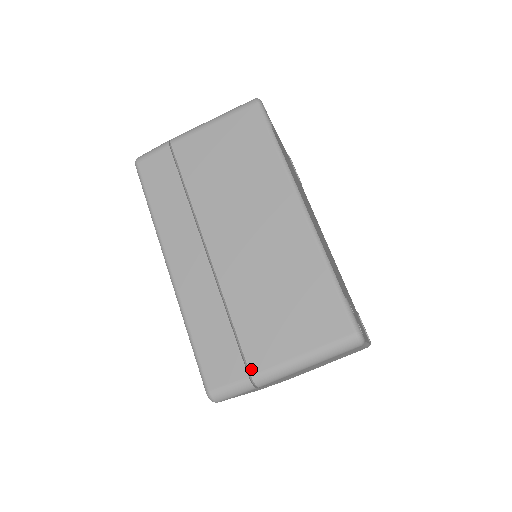
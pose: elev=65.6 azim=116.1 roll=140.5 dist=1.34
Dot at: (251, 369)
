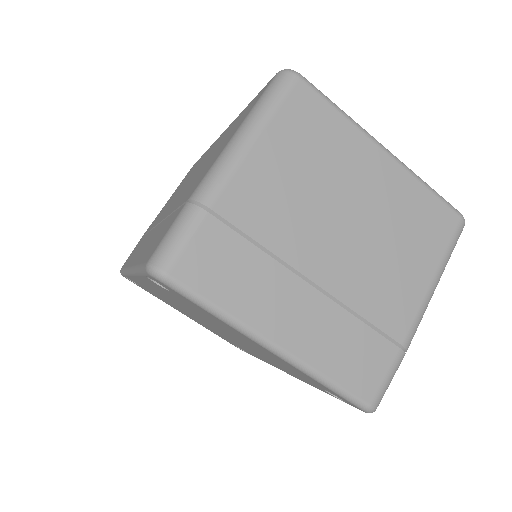
Dot at: (188, 198)
